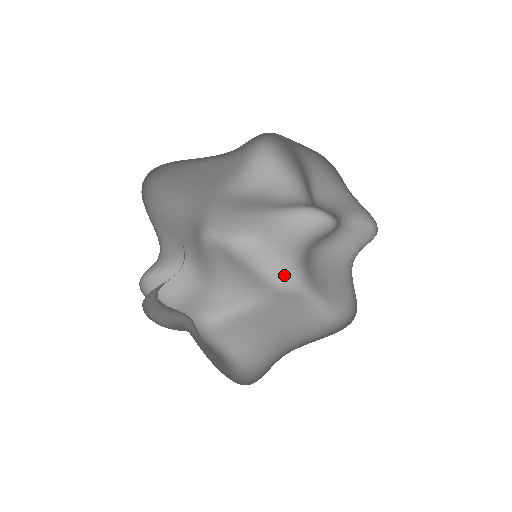
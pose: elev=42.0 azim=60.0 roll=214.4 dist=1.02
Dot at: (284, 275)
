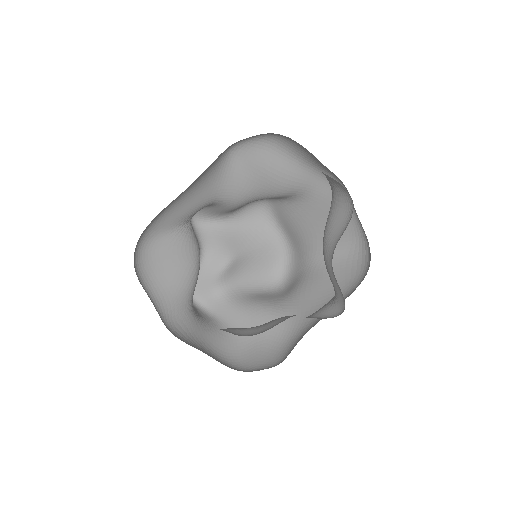
Dot at: (332, 173)
